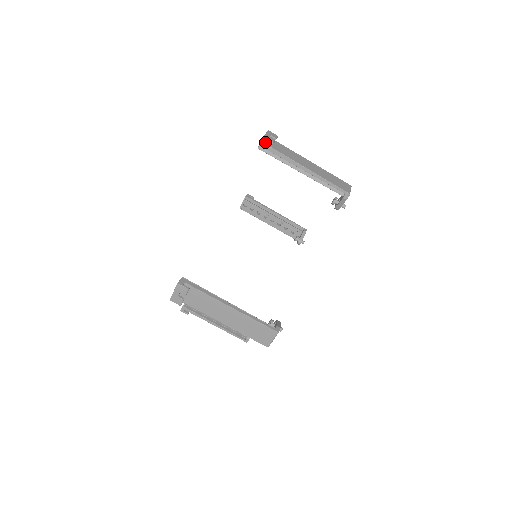
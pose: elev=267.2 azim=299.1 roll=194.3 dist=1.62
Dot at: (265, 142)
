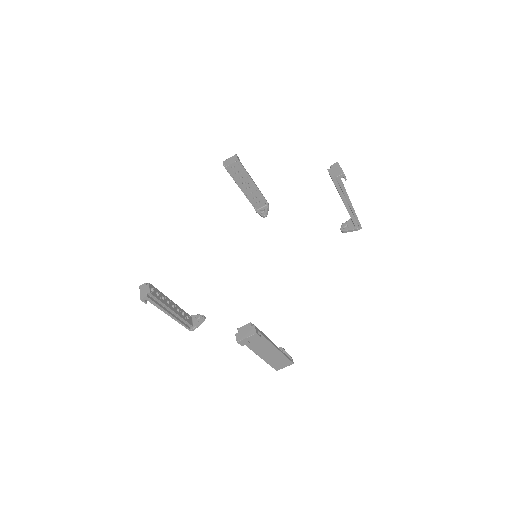
Dot at: (238, 340)
